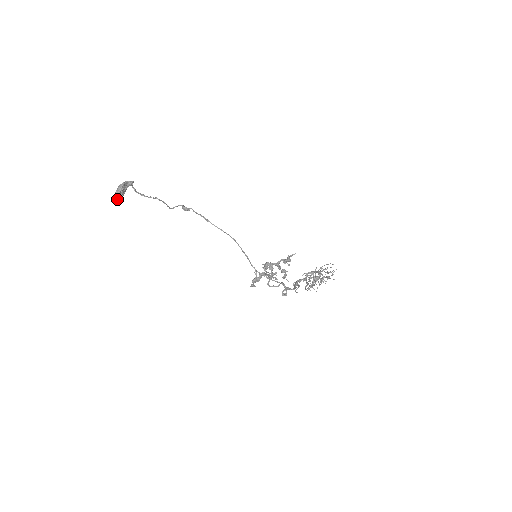
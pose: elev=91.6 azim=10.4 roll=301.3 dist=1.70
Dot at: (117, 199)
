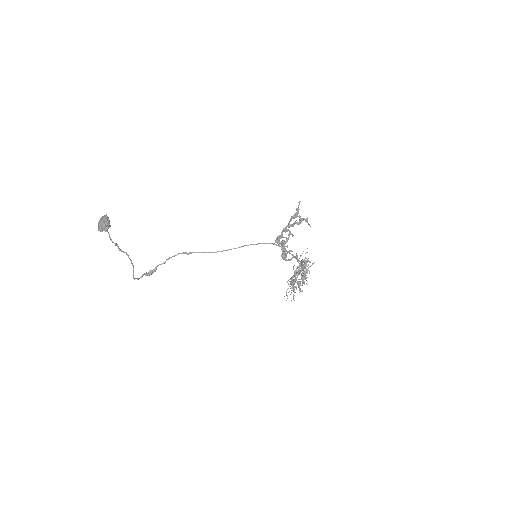
Dot at: (107, 227)
